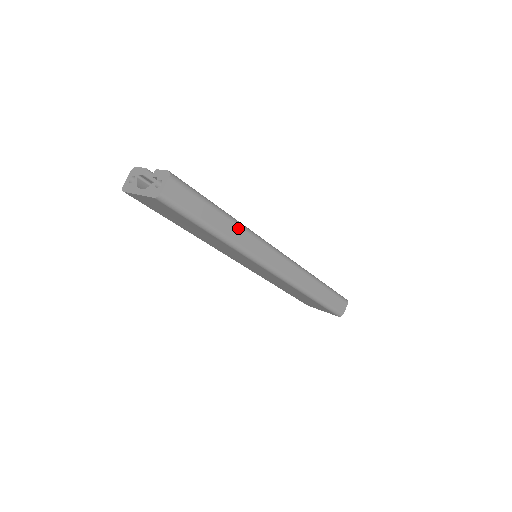
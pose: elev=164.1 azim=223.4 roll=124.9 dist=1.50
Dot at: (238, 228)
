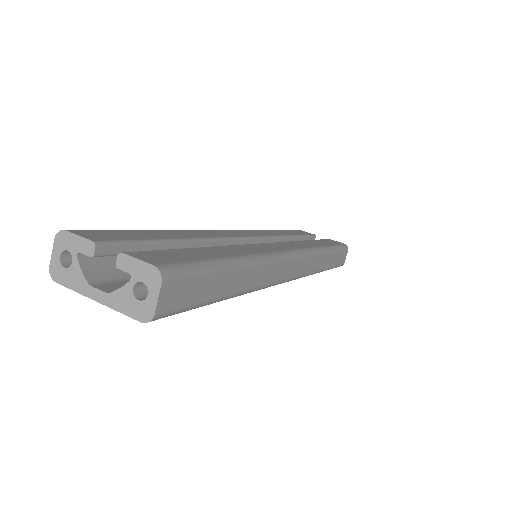
Dot at: (255, 268)
